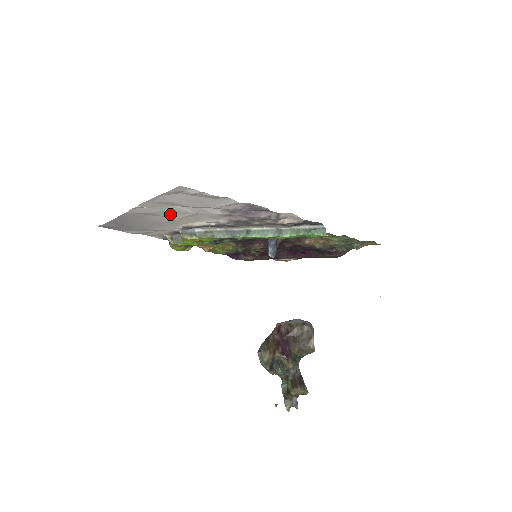
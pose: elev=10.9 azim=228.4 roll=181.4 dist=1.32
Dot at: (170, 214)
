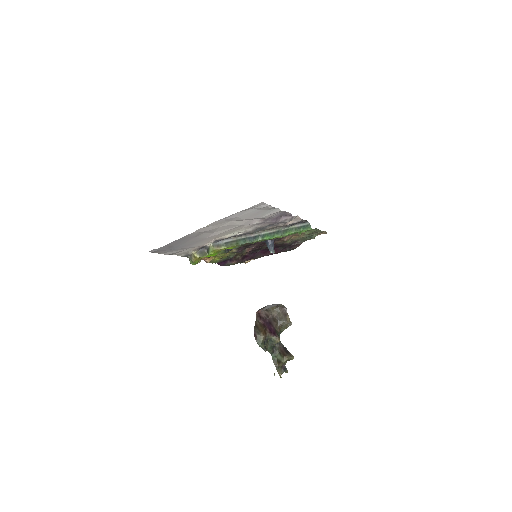
Dot at: (221, 229)
